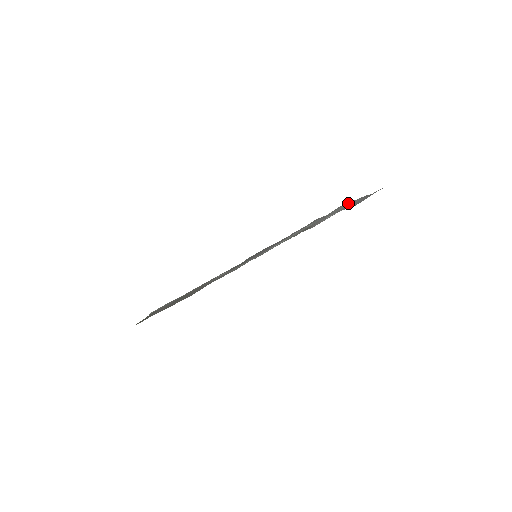
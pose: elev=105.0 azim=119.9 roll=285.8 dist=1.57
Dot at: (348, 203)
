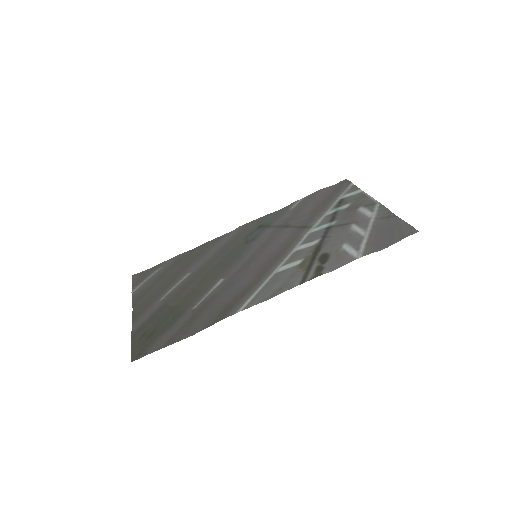
Dot at: (361, 190)
